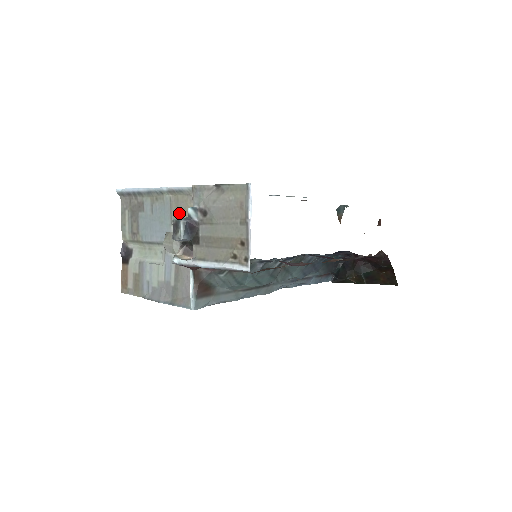
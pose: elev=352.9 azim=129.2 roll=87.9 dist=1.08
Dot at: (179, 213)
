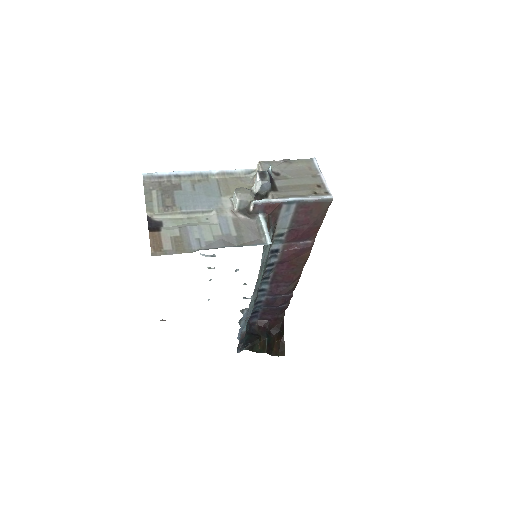
Dot at: (230, 188)
